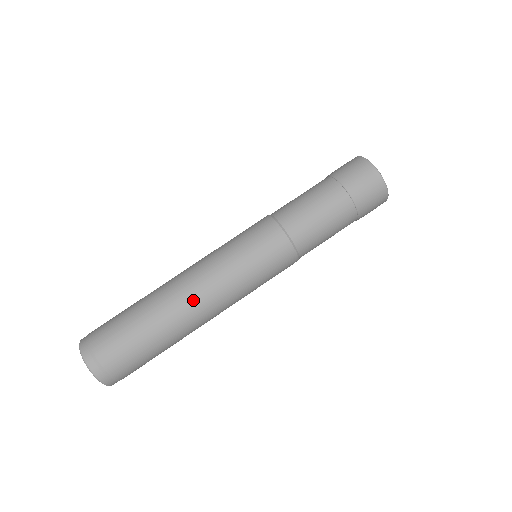
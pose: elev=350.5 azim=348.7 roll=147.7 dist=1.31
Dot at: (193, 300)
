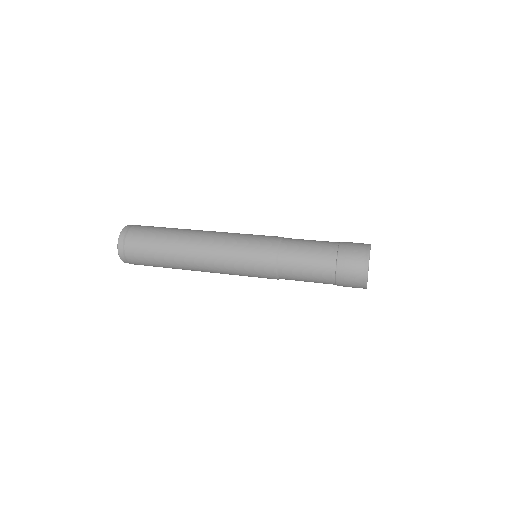
Dot at: (197, 268)
